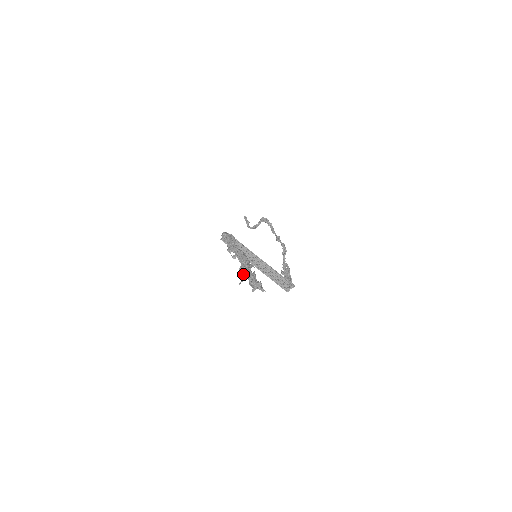
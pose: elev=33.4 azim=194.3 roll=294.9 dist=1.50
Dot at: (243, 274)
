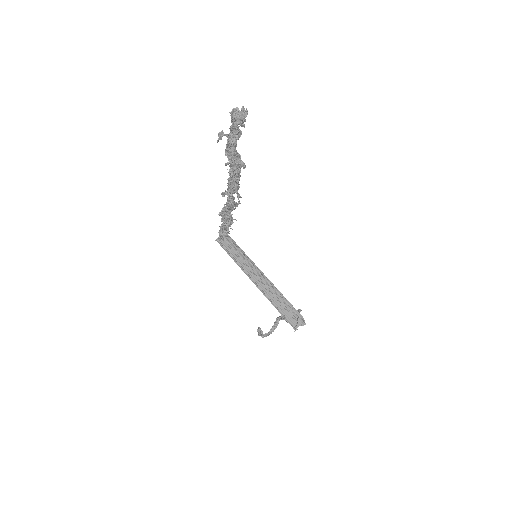
Dot at: (227, 146)
